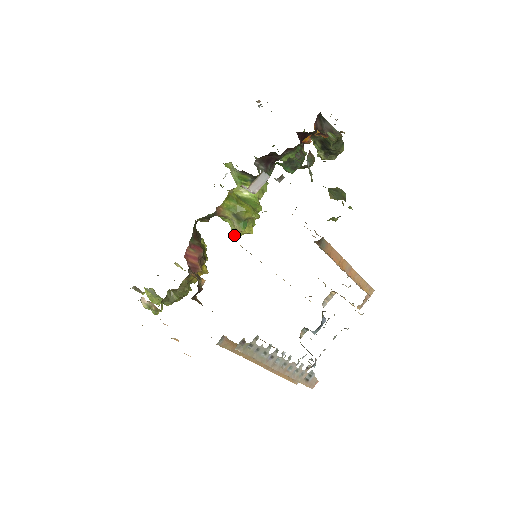
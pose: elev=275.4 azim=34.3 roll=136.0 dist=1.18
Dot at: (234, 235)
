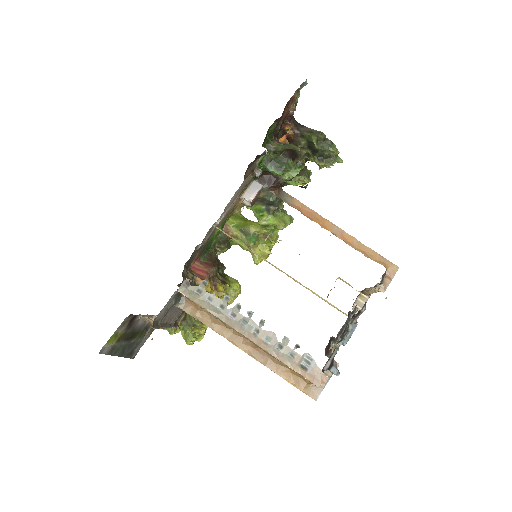
Dot at: (253, 259)
